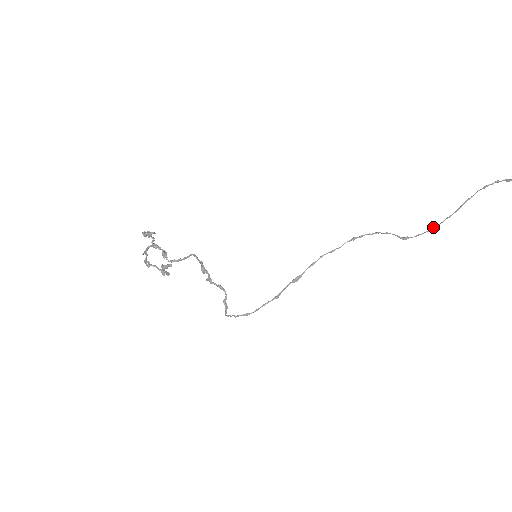
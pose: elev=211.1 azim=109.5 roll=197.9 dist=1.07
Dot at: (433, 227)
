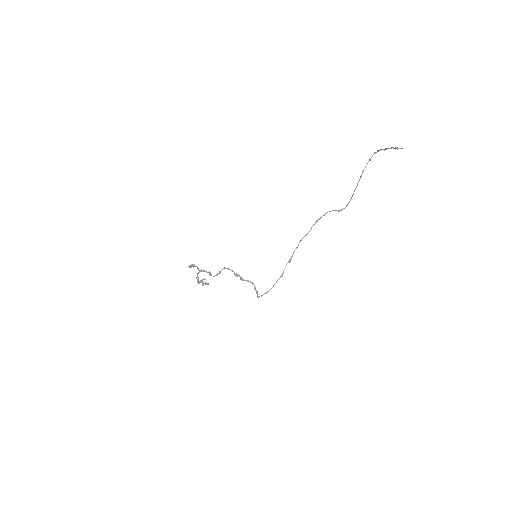
Dot at: (351, 197)
